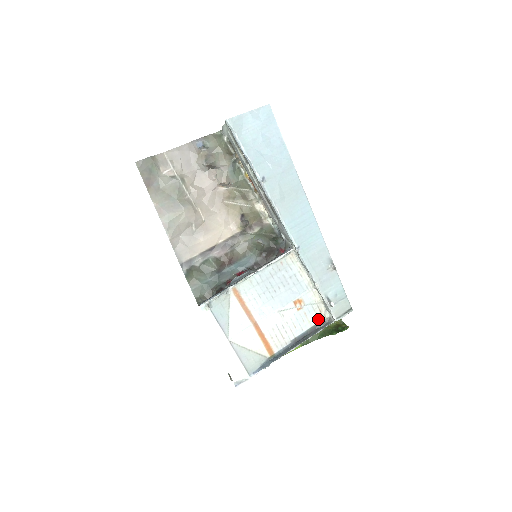
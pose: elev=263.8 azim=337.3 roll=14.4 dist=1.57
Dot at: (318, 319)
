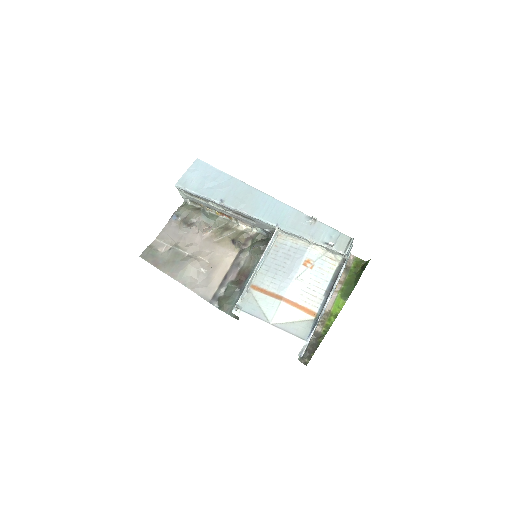
Dot at: (334, 266)
